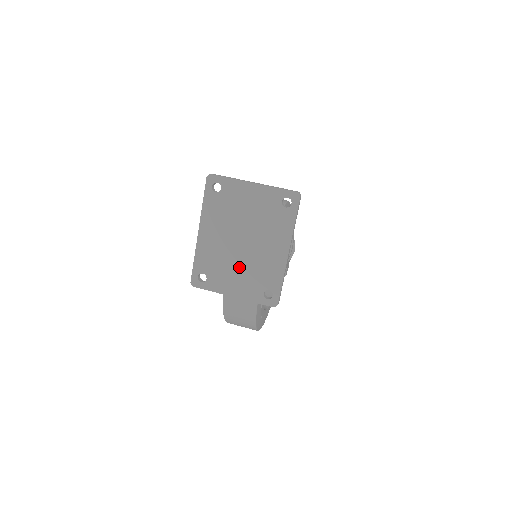
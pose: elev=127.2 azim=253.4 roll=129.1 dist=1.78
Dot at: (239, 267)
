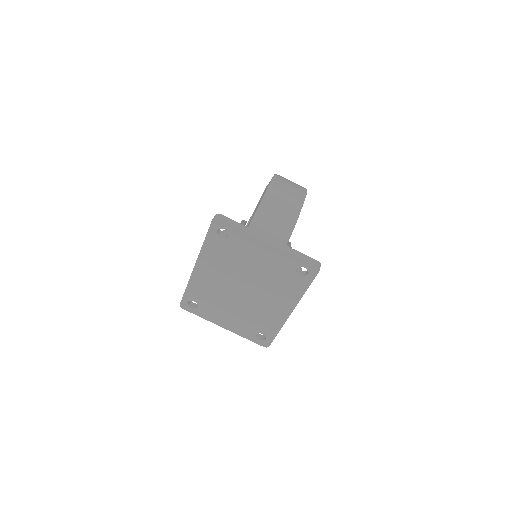
Dot at: (235, 308)
